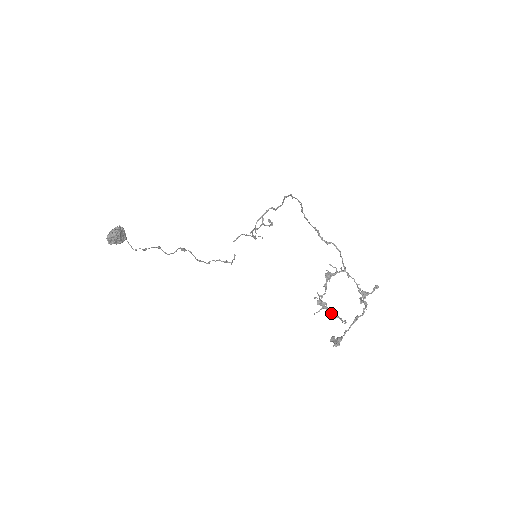
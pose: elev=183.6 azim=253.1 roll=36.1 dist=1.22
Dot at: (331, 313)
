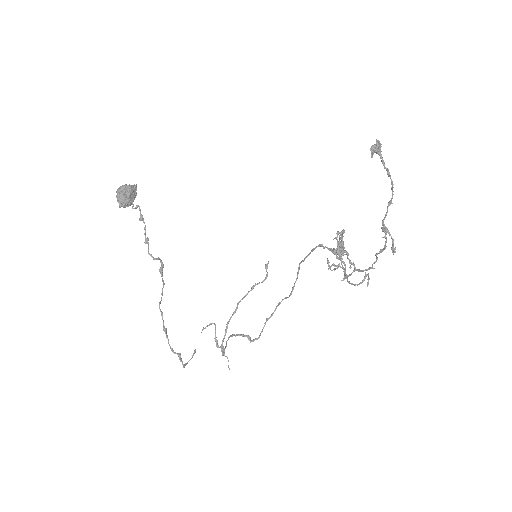
Dot at: (348, 281)
